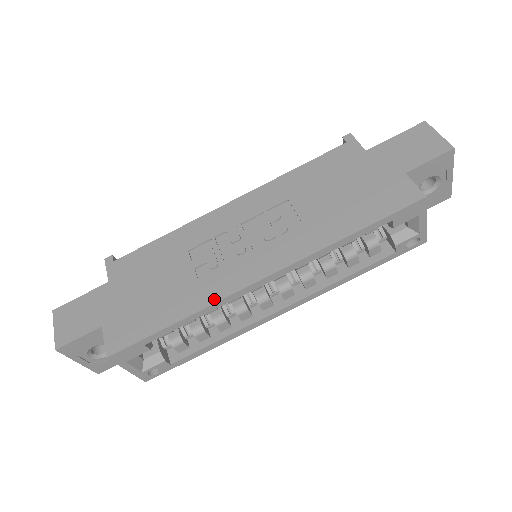
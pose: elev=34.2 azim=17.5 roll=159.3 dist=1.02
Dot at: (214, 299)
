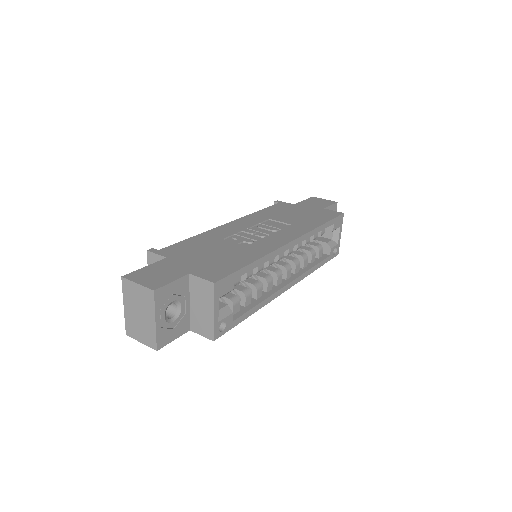
Dot at: (270, 250)
